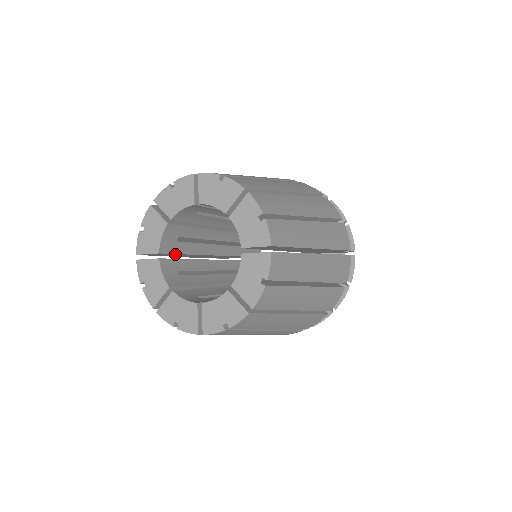
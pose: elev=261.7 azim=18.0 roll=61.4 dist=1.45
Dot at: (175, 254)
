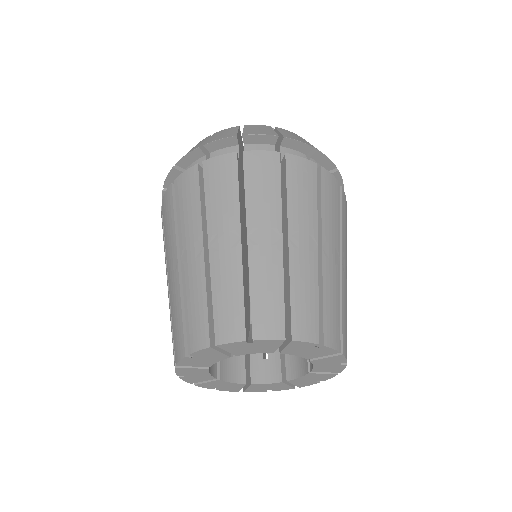
Dot at: occluded
